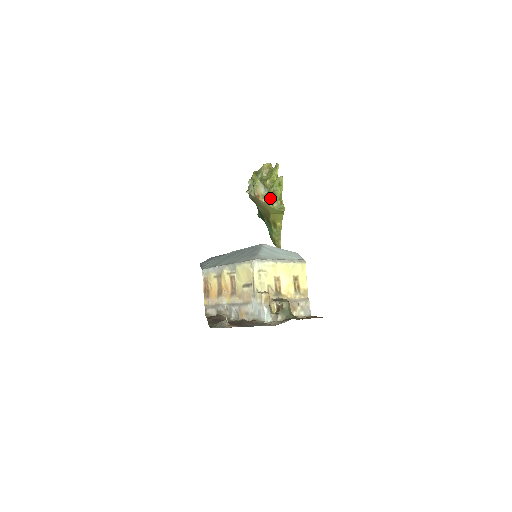
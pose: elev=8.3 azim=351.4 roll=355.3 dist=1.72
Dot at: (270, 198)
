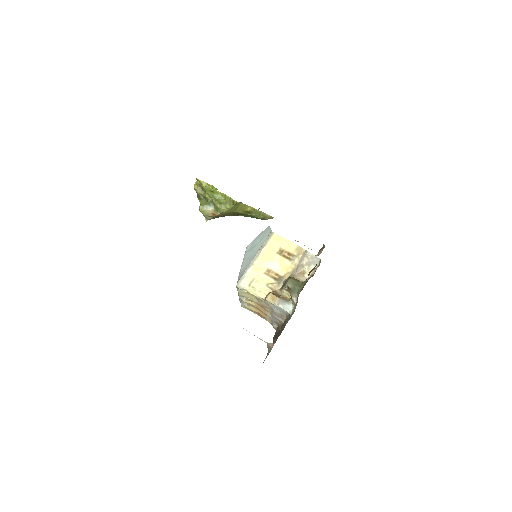
Dot at: (219, 208)
